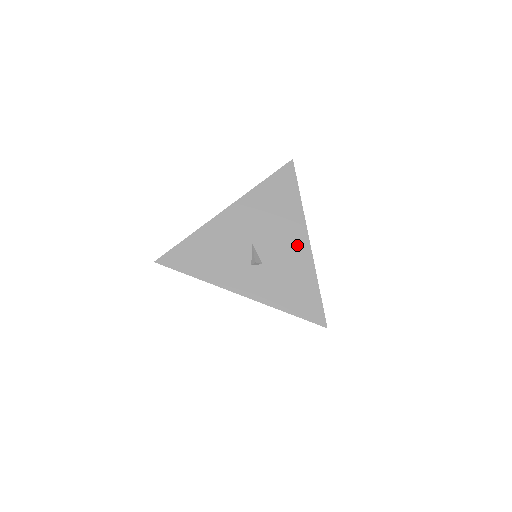
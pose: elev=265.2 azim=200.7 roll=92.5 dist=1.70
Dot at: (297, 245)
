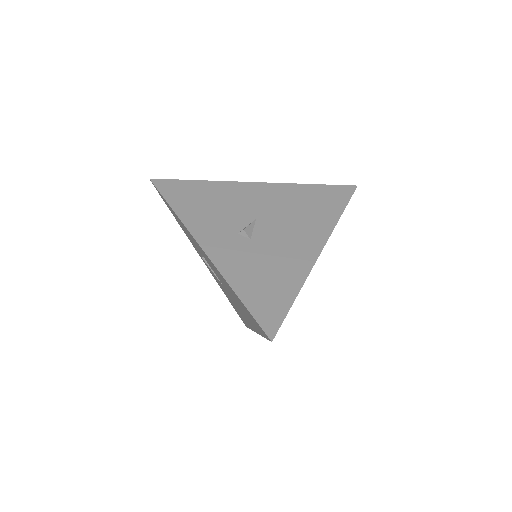
Dot at: (304, 247)
